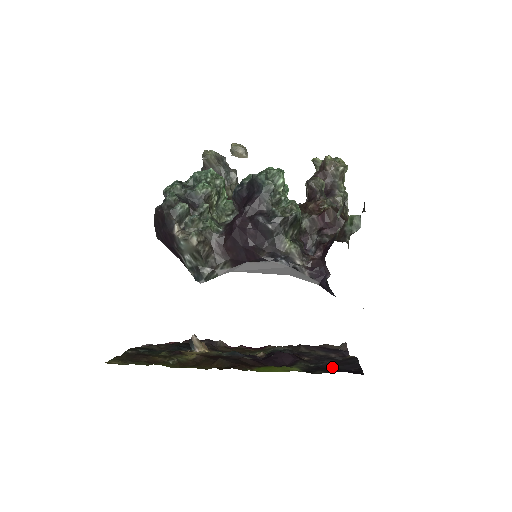
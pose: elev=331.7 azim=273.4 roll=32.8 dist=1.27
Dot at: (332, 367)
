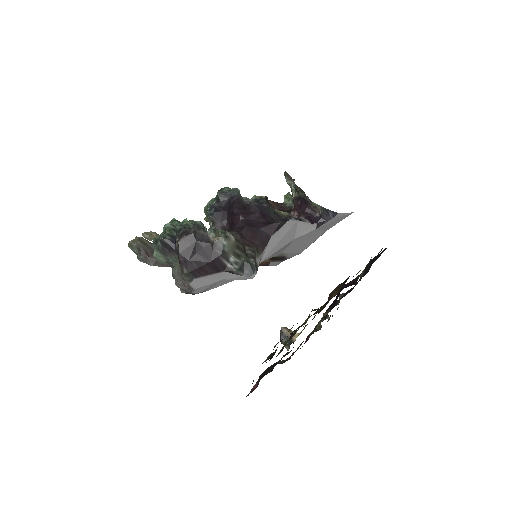
Dot at: occluded
